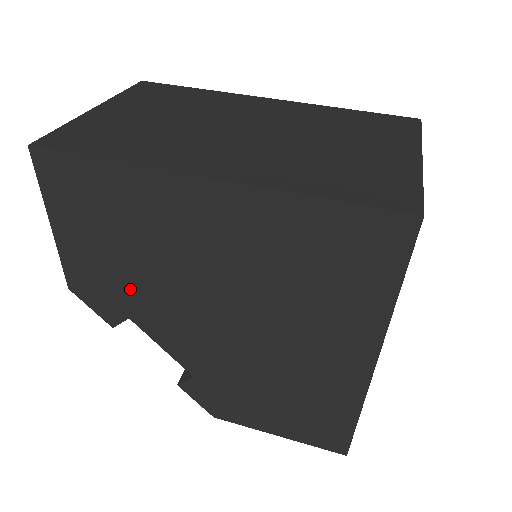
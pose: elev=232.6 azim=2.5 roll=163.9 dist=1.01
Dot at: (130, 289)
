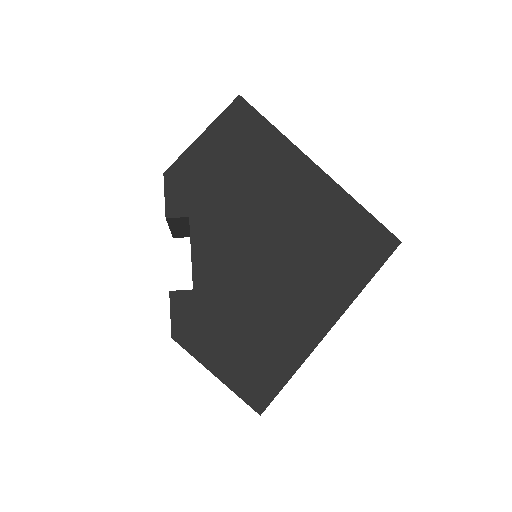
Dot at: (214, 198)
